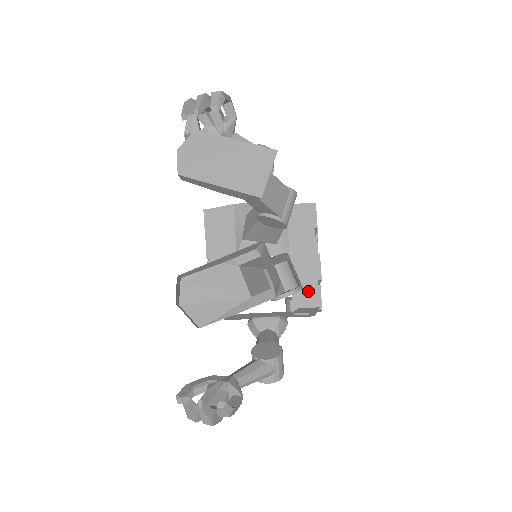
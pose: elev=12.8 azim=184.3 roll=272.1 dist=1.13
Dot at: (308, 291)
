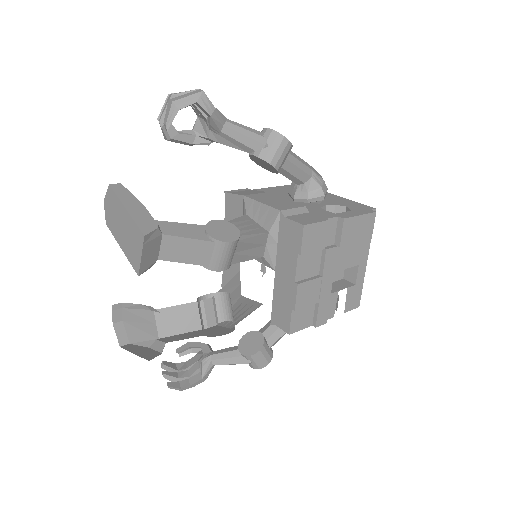
Dot at: (283, 314)
